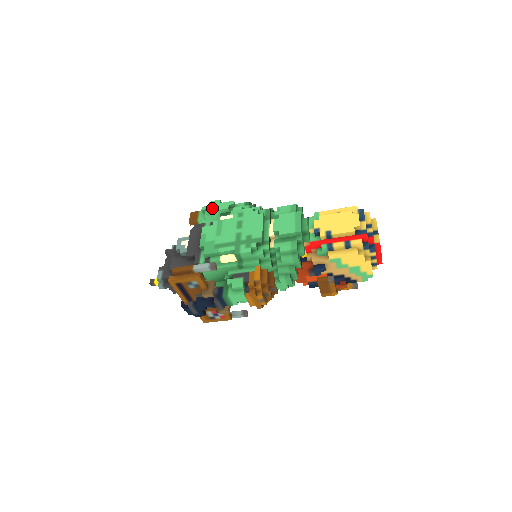
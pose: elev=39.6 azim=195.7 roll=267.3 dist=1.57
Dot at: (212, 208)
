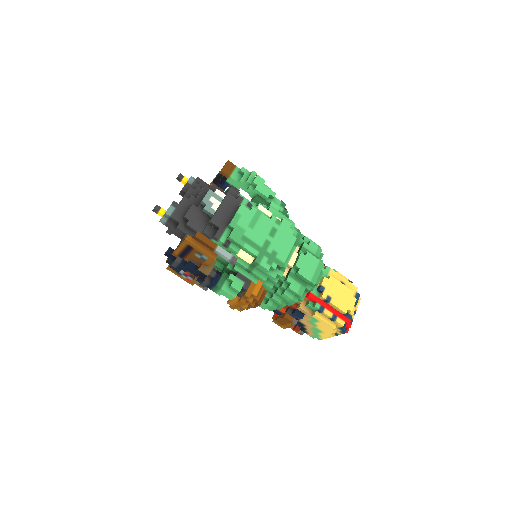
Dot at: (254, 183)
